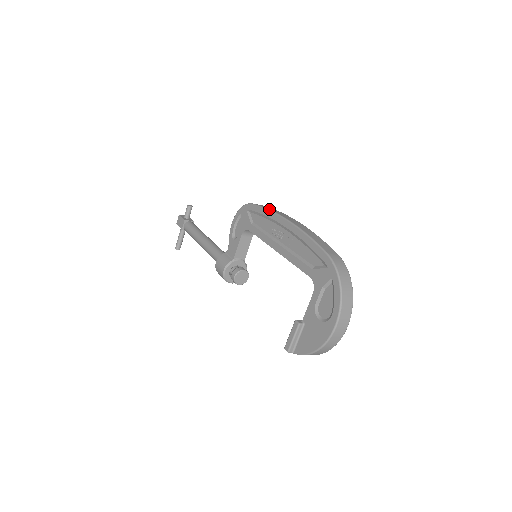
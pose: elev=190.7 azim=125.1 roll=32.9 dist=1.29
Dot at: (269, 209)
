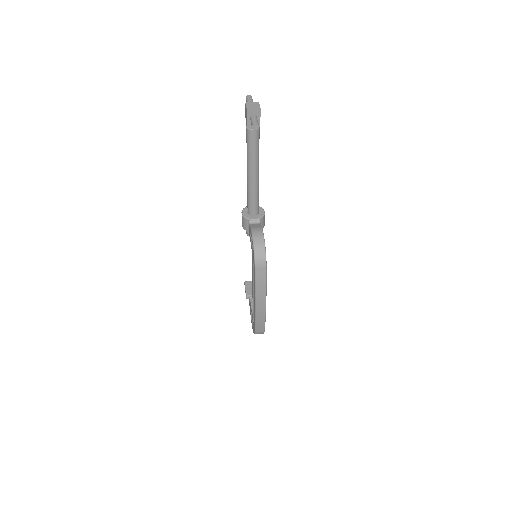
Dot at: (256, 289)
